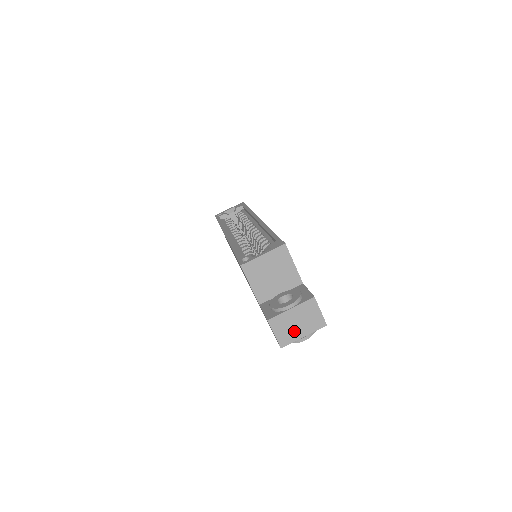
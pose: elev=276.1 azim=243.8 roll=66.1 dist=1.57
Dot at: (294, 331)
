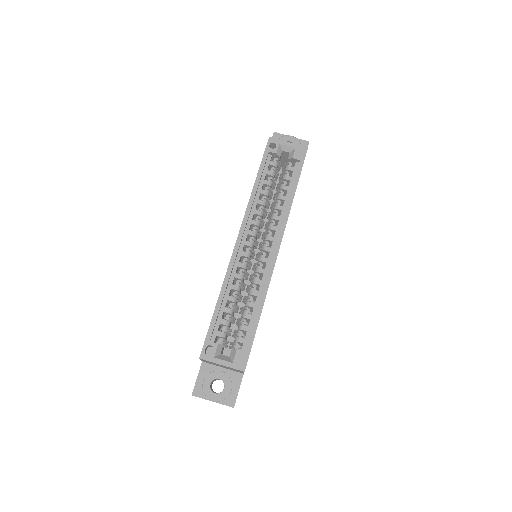
Dot at: occluded
